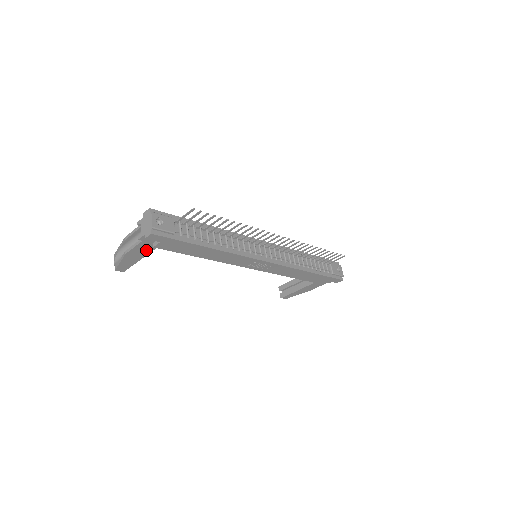
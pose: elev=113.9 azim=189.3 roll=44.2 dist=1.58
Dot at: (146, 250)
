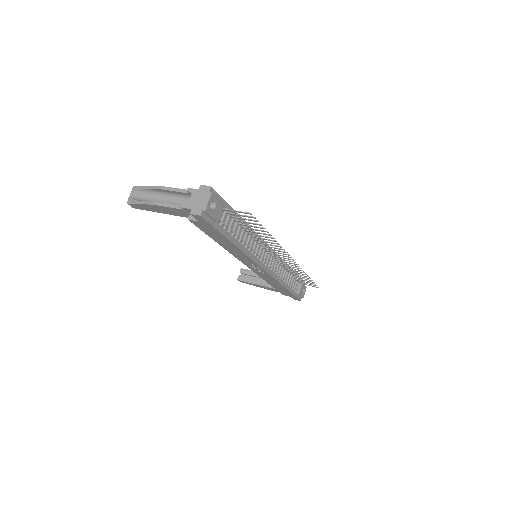
Dot at: (176, 213)
